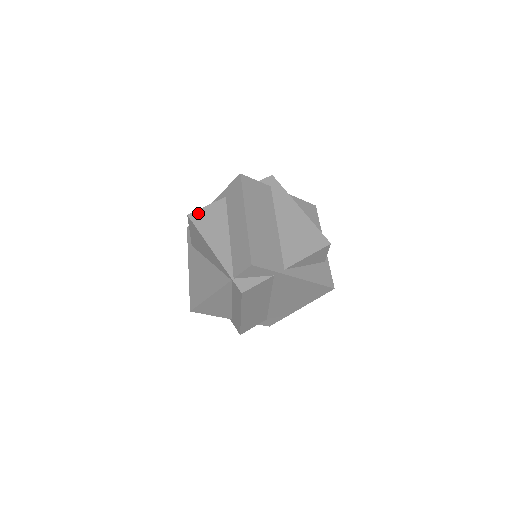
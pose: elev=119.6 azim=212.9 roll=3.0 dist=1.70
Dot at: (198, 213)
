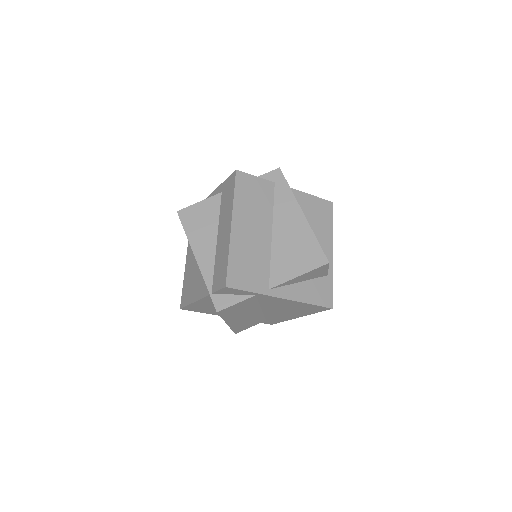
Dot at: (188, 210)
